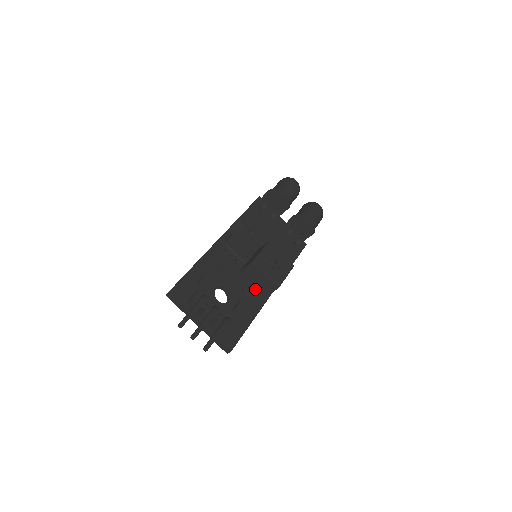
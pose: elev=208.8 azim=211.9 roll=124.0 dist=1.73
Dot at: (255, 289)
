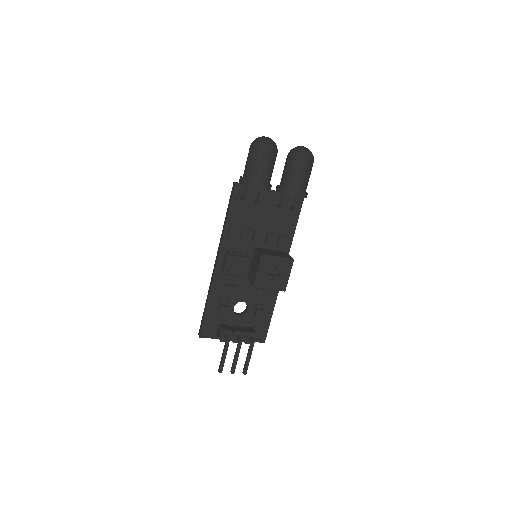
Dot at: occluded
